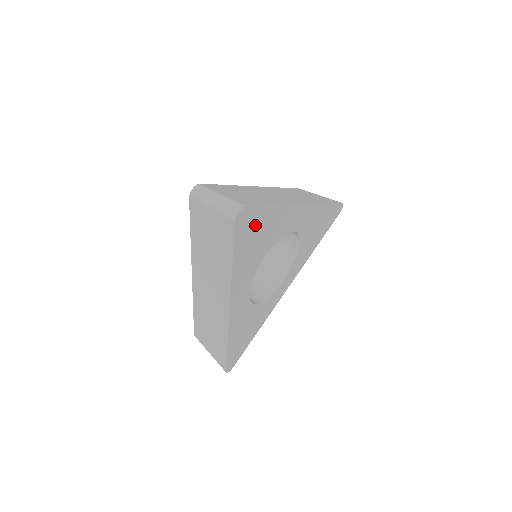
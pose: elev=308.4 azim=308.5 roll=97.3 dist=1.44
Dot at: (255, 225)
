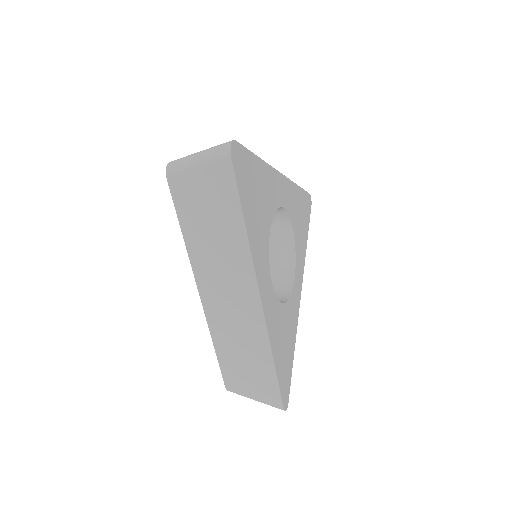
Dot at: (249, 176)
